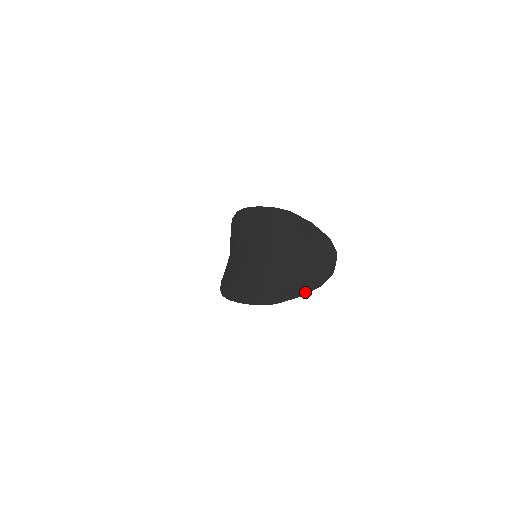
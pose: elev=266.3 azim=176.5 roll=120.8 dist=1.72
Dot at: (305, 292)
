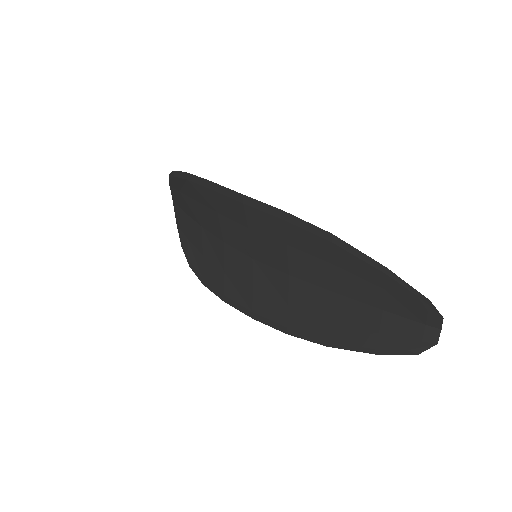
Dot at: (386, 352)
